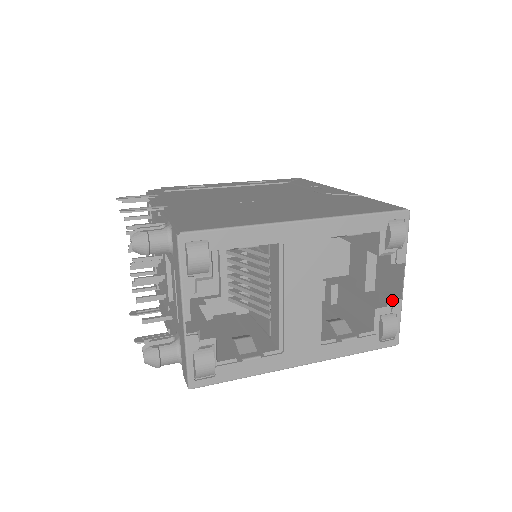
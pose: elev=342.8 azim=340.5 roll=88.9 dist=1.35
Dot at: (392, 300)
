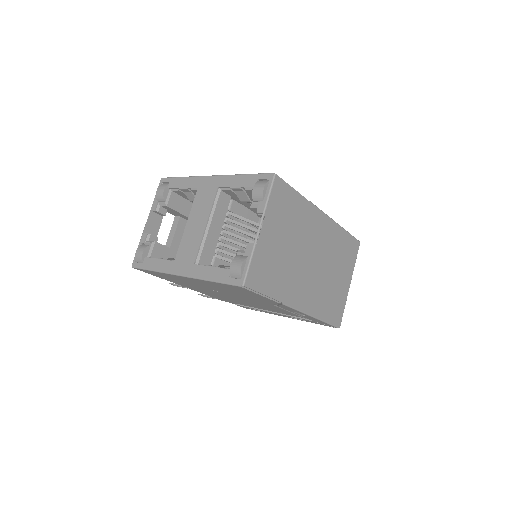
Dot at: (248, 244)
